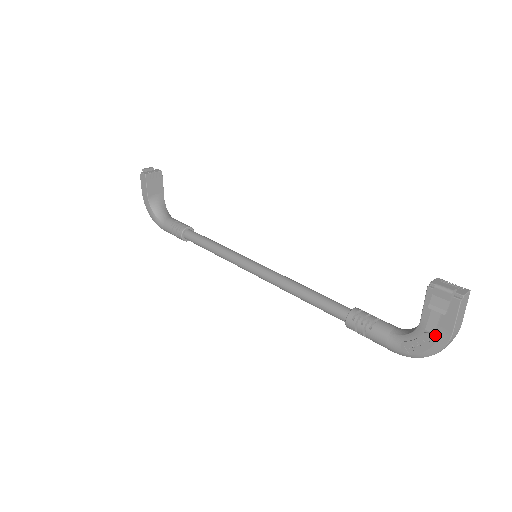
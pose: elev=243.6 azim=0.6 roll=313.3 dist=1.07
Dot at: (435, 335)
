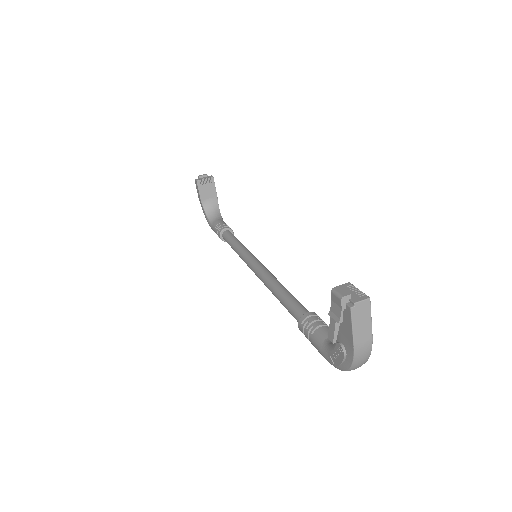
Dot at: (344, 346)
